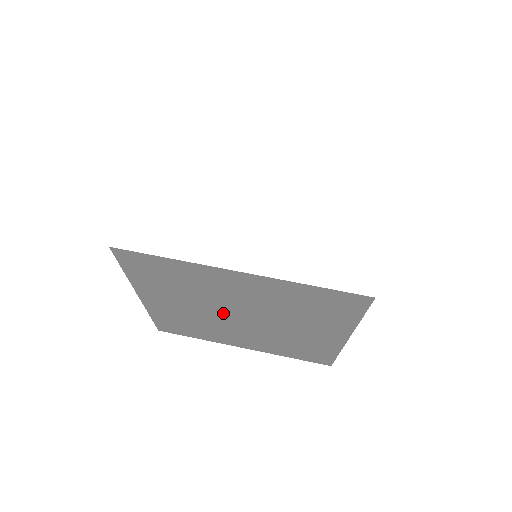
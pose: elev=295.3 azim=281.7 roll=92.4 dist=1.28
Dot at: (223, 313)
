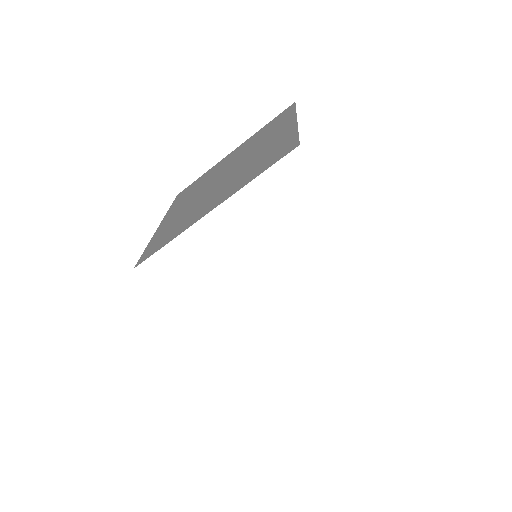
Dot at: occluded
